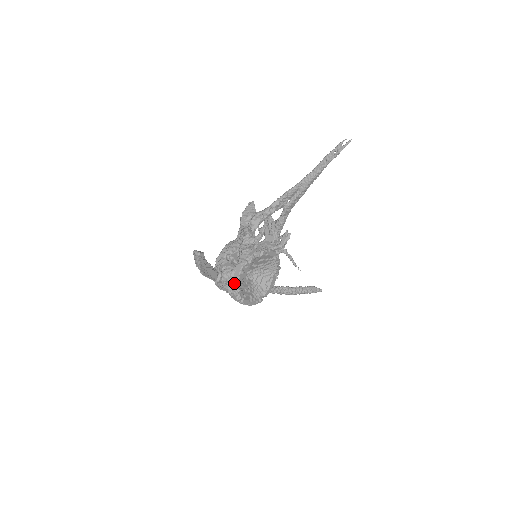
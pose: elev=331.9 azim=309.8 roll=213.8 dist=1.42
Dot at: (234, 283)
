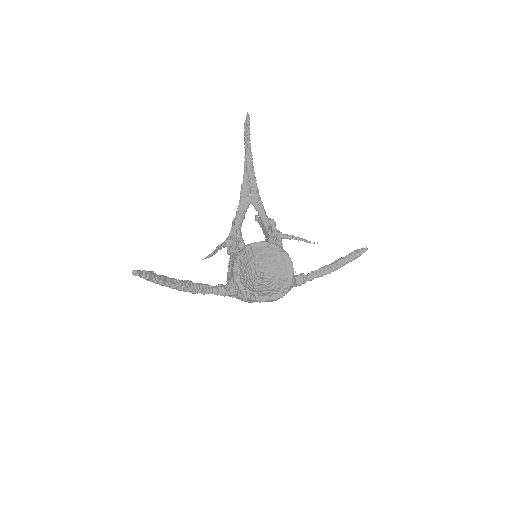
Dot at: (237, 287)
